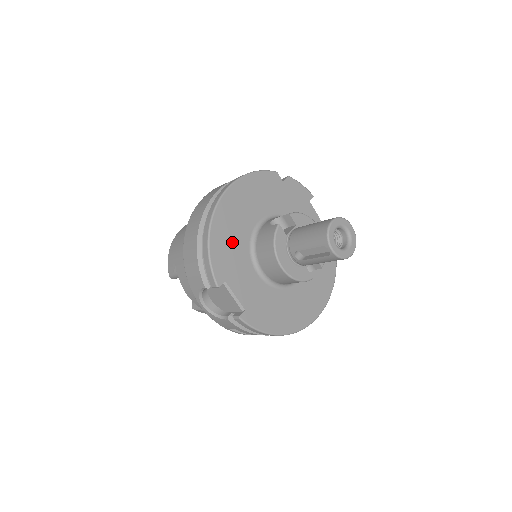
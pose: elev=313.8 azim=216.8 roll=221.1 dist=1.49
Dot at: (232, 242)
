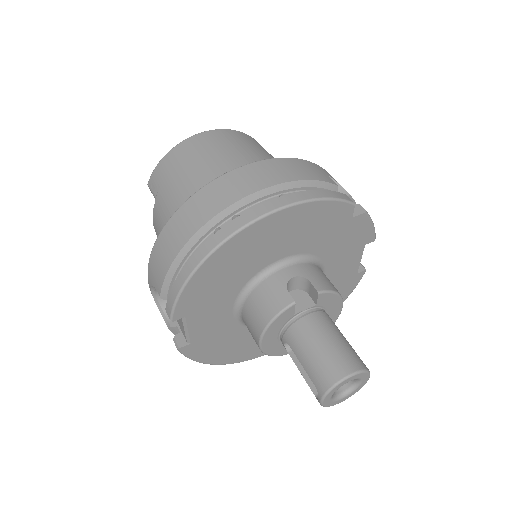
Dot at: (225, 278)
